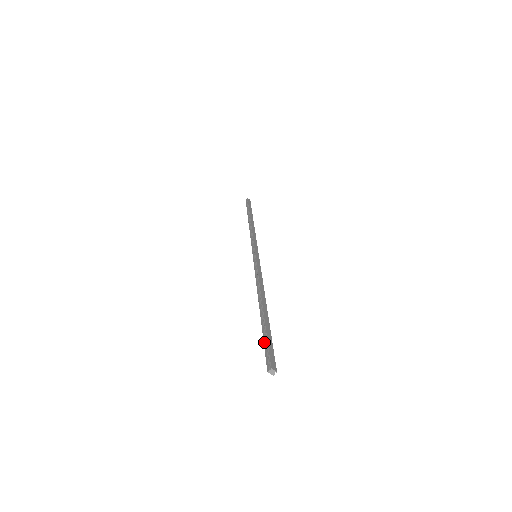
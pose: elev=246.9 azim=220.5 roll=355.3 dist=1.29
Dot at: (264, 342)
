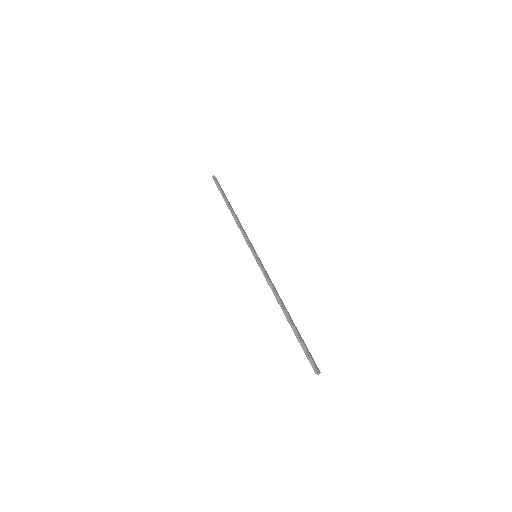
Dot at: (303, 349)
